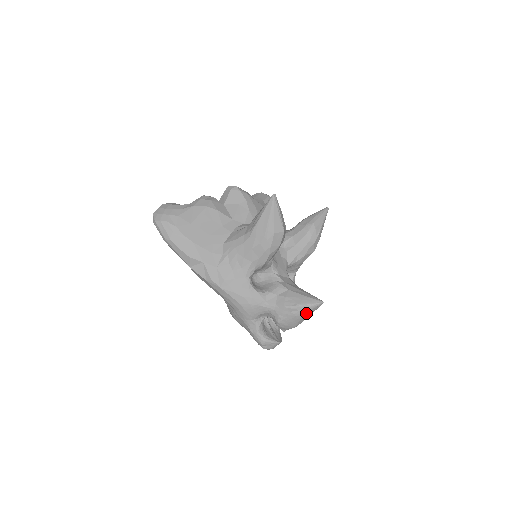
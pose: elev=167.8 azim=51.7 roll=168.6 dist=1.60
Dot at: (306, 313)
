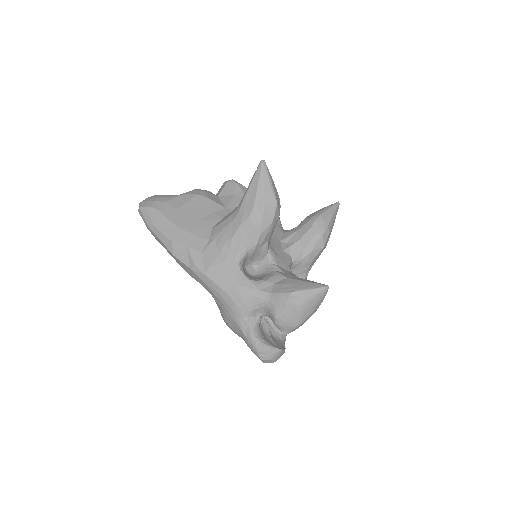
Dot at: (308, 302)
